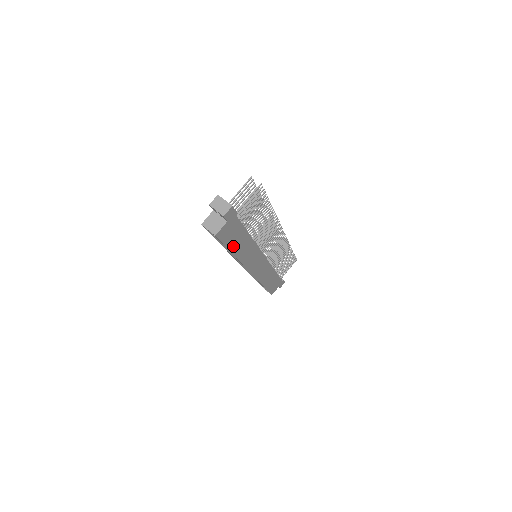
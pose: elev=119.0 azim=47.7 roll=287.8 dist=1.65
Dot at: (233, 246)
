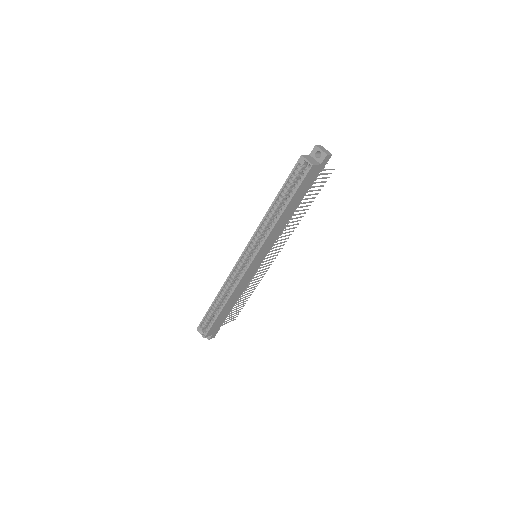
Dot at: (292, 201)
